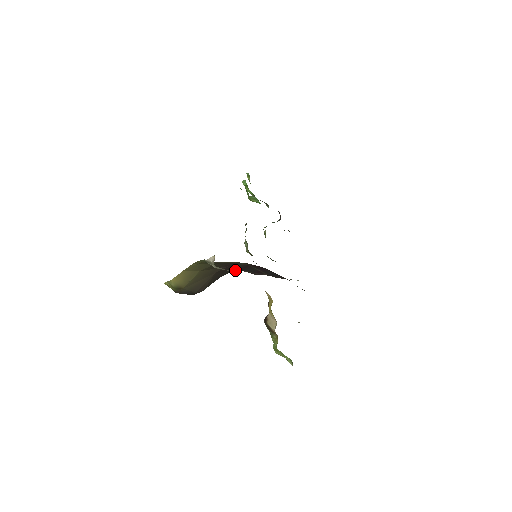
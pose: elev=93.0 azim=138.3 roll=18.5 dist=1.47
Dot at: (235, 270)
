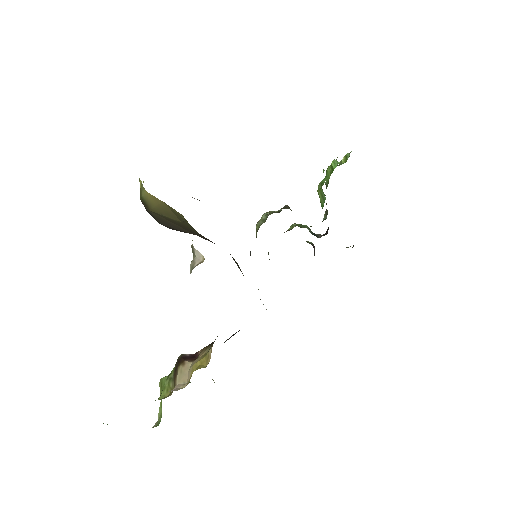
Dot at: occluded
